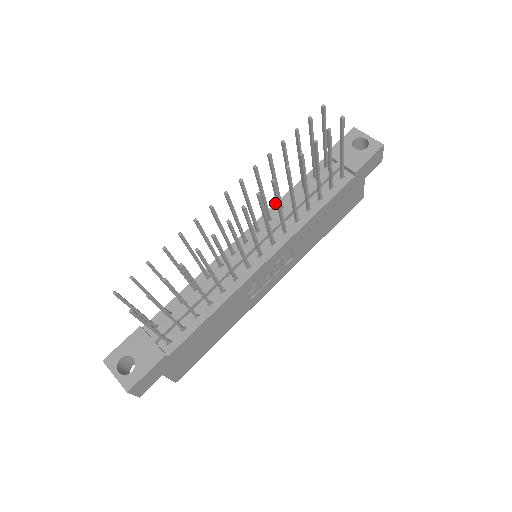
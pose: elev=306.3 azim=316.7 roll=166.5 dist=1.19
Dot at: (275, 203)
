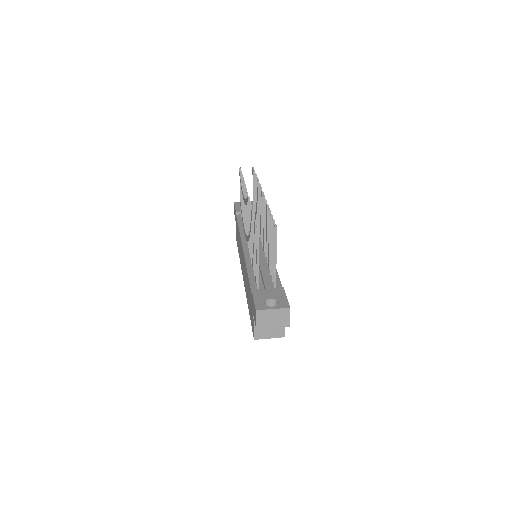
Dot at: (239, 233)
